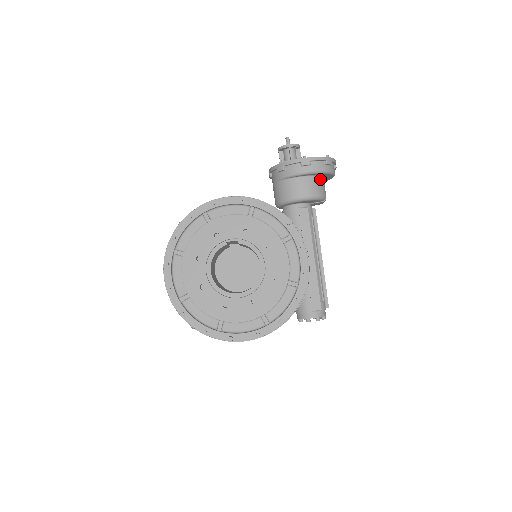
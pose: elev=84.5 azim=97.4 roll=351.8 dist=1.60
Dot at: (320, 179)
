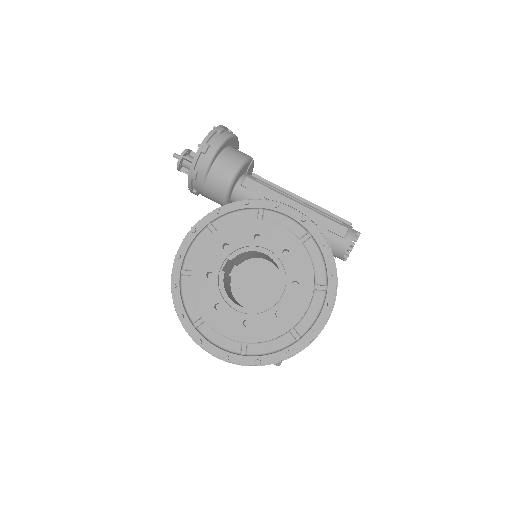
Dot at: (230, 149)
